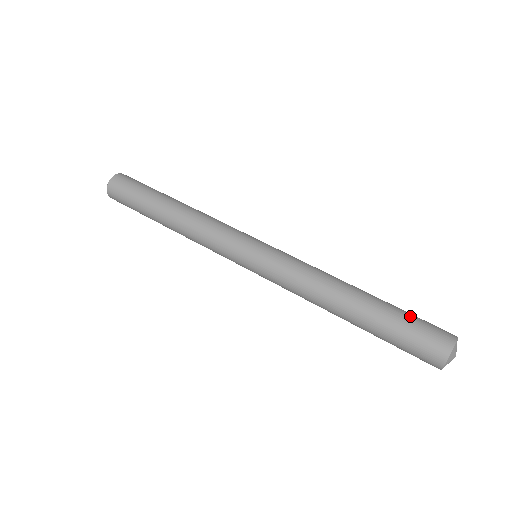
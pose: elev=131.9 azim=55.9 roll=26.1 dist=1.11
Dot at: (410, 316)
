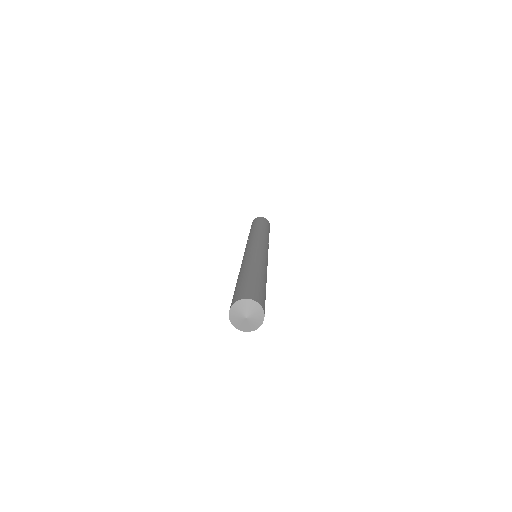
Dot at: (255, 284)
